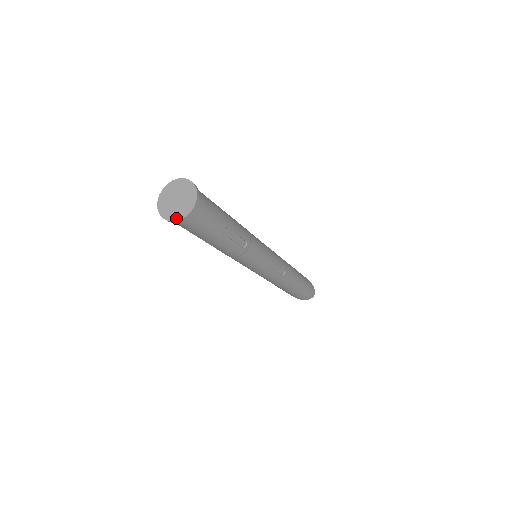
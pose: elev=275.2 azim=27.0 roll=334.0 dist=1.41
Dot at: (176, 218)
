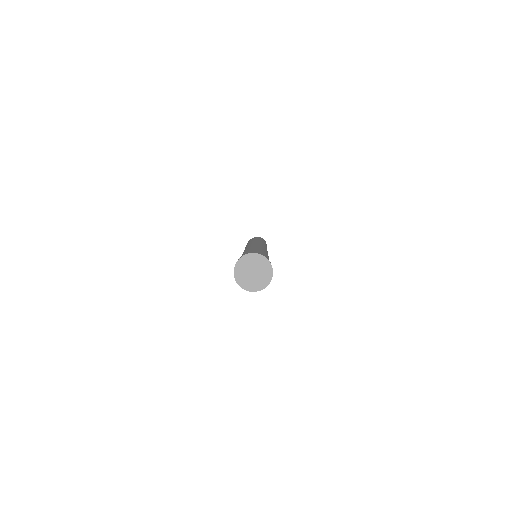
Dot at: (253, 289)
